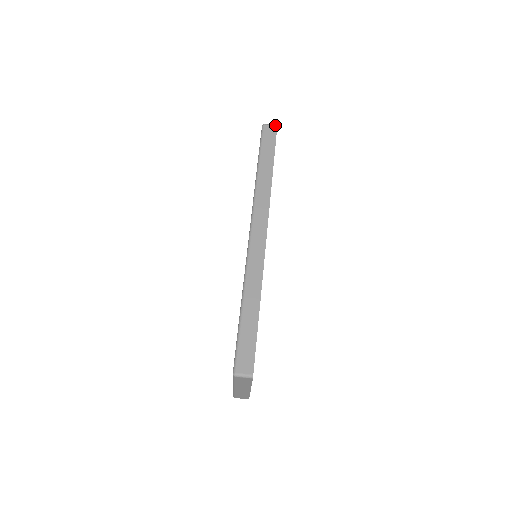
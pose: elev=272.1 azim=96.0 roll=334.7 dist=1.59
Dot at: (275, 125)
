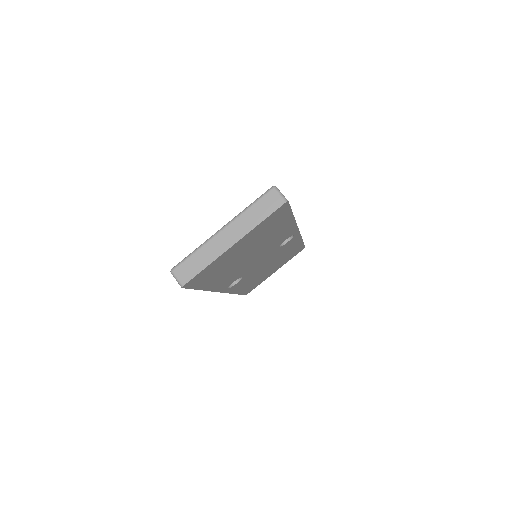
Dot at: occluded
